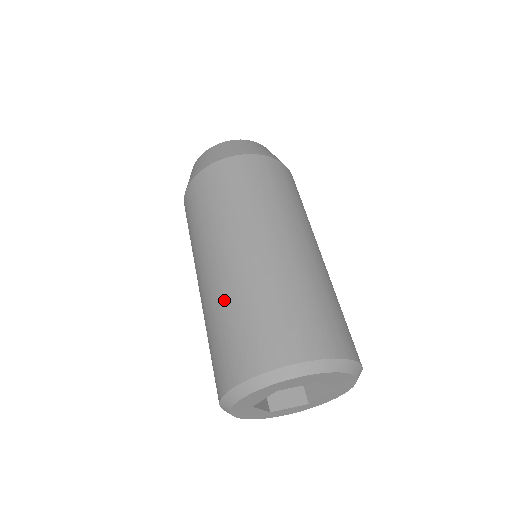
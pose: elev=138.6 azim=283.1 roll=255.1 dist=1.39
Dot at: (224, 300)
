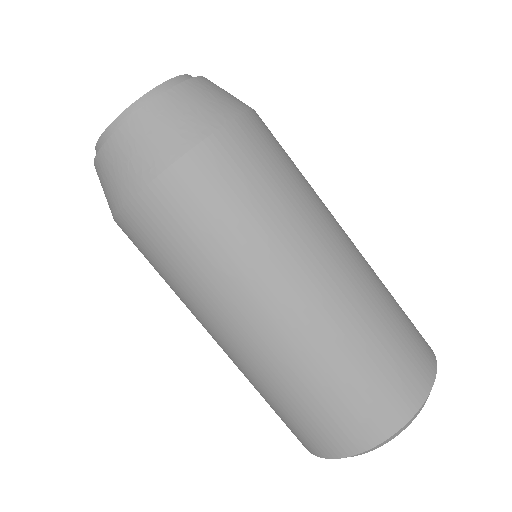
Dot at: (305, 369)
